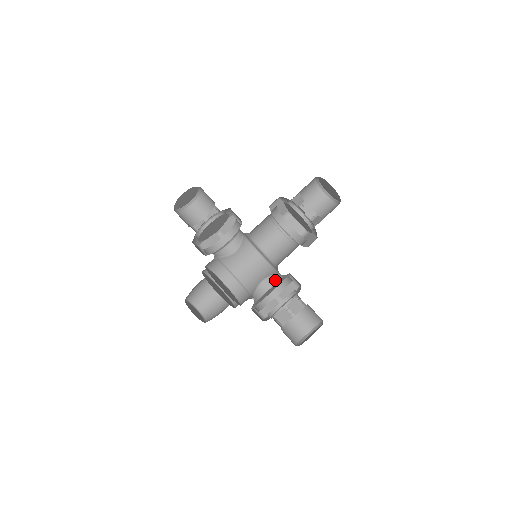
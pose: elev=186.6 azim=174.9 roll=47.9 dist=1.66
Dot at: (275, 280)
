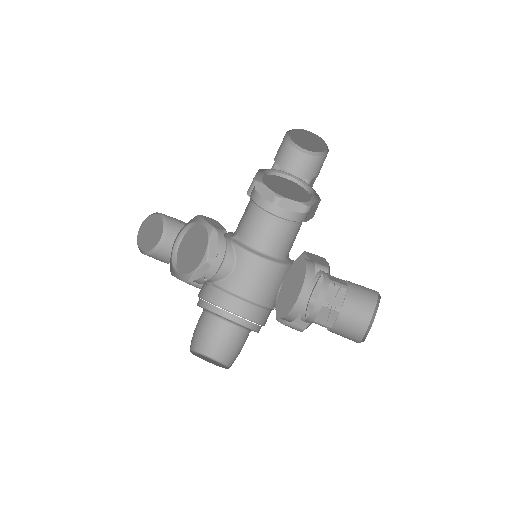
Dot at: occluded
